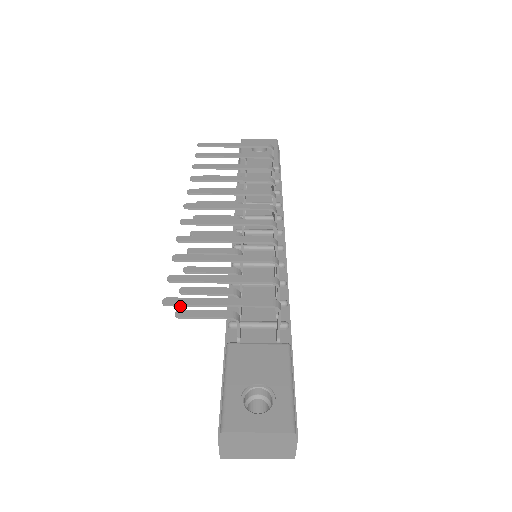
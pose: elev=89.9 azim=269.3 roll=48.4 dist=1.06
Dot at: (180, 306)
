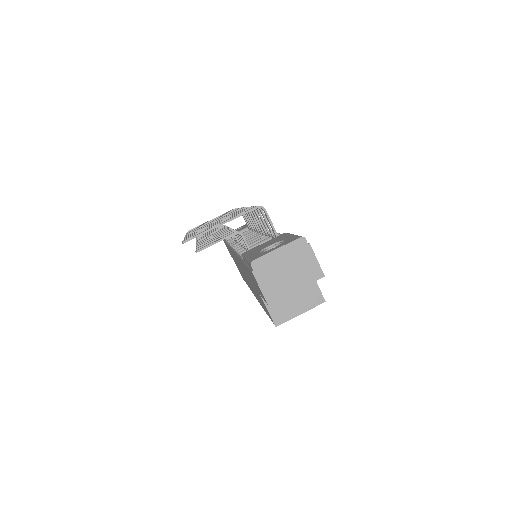
Dot at: occluded
